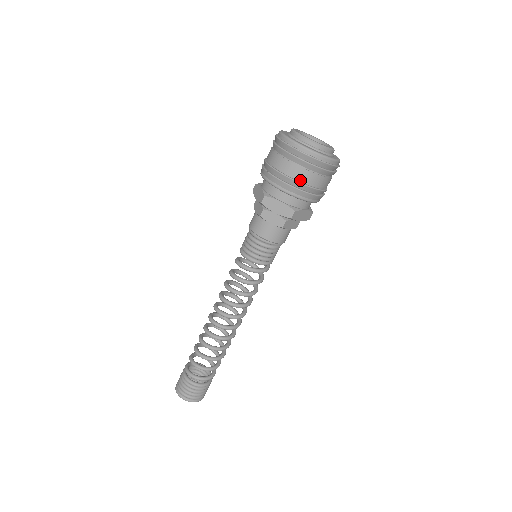
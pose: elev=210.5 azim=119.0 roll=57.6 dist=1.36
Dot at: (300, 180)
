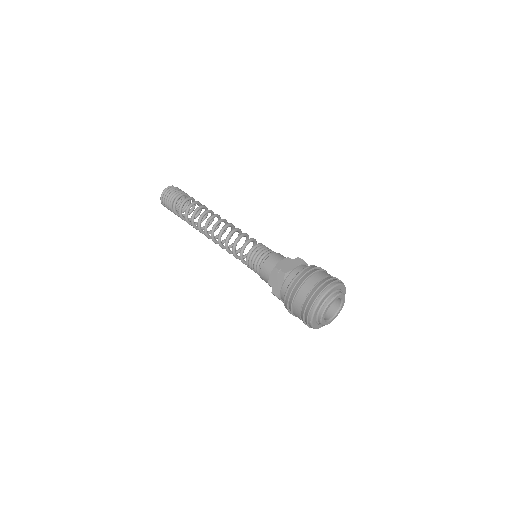
Dot at: occluded
